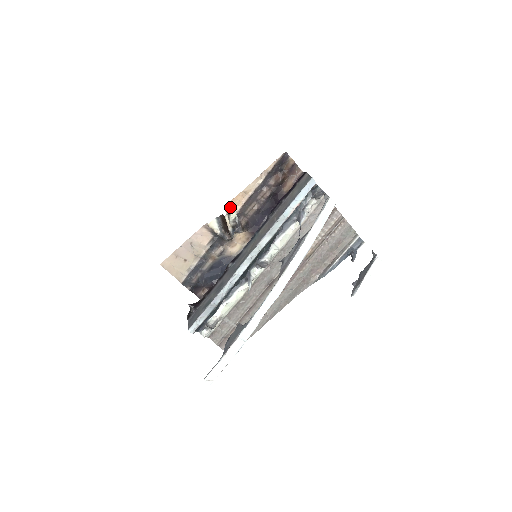
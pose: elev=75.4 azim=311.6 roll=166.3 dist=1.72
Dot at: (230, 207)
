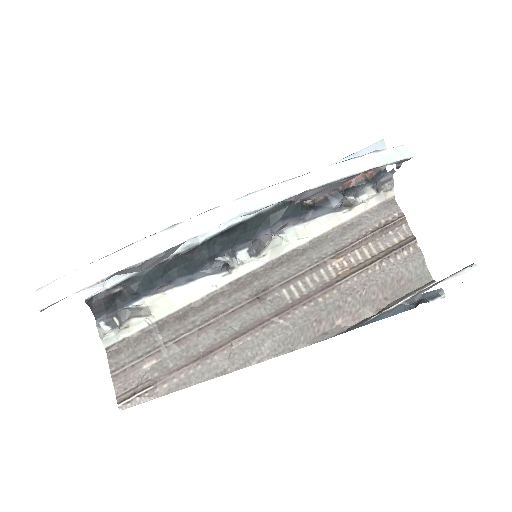
Dot at: occluded
